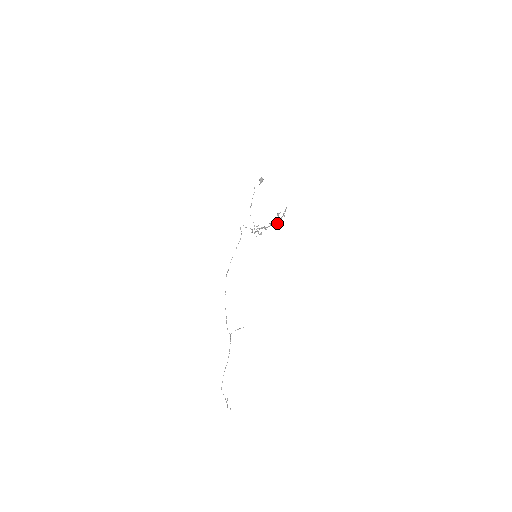
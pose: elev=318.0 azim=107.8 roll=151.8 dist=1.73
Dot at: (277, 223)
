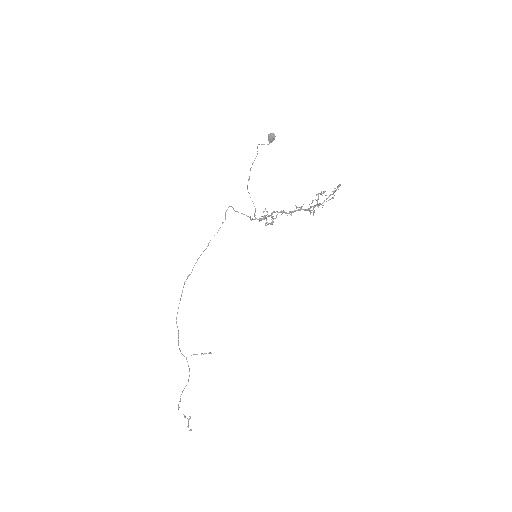
Dot at: (310, 210)
